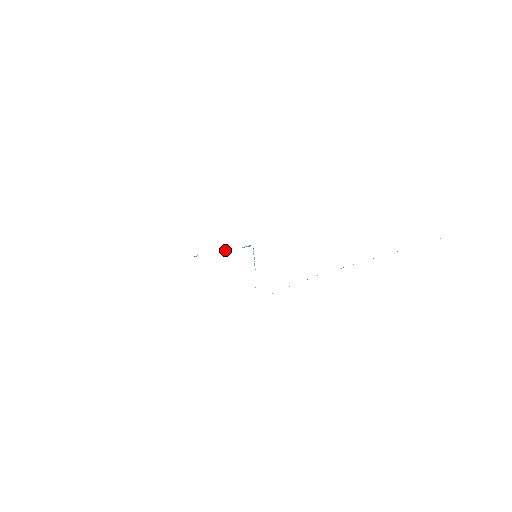
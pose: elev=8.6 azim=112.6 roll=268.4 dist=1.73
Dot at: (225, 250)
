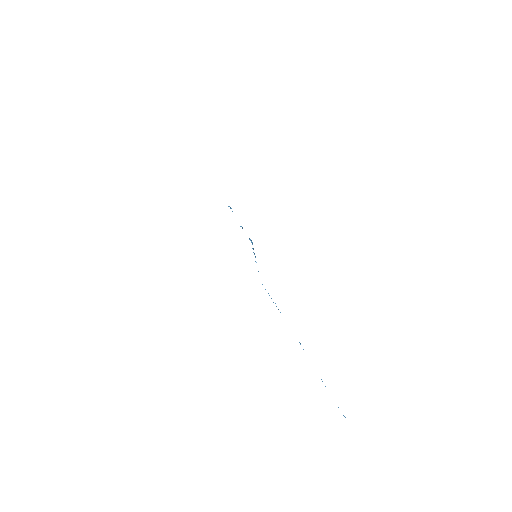
Dot at: occluded
